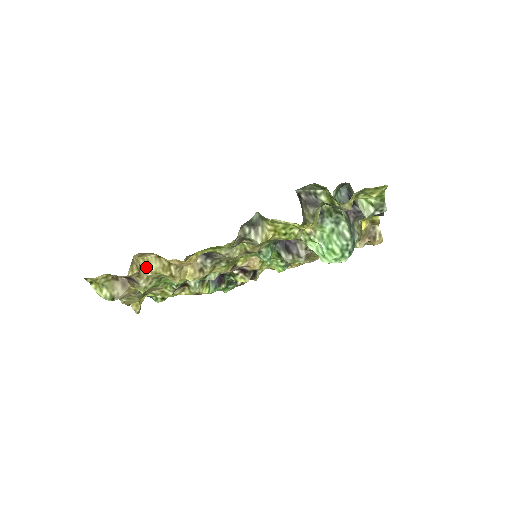
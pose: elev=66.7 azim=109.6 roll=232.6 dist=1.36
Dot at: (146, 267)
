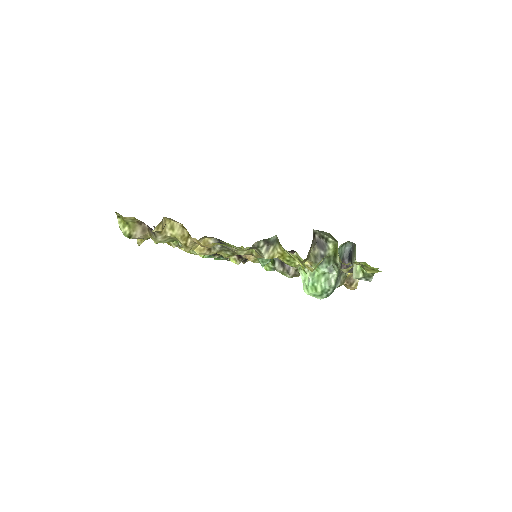
Dot at: (169, 229)
